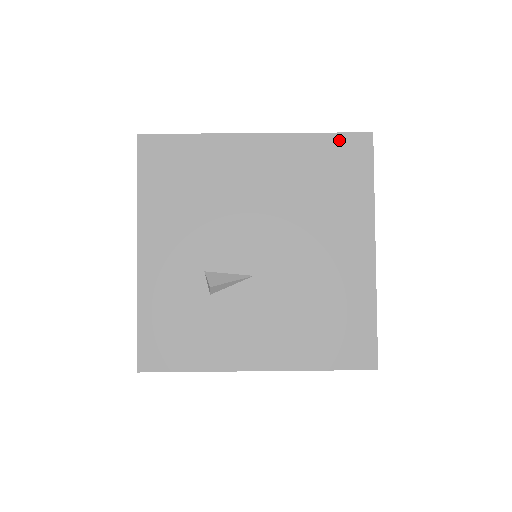
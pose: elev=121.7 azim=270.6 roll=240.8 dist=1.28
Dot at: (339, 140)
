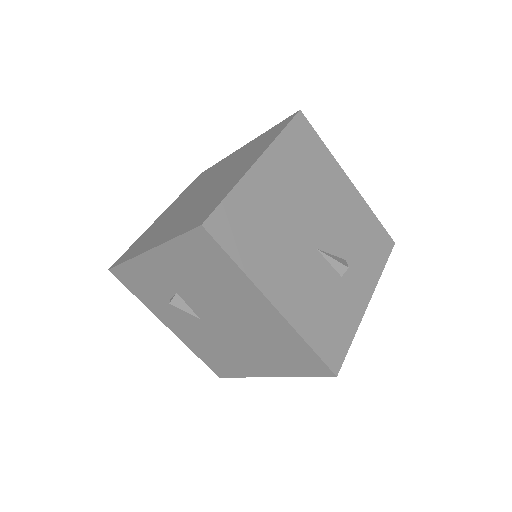
Dot at: (315, 358)
